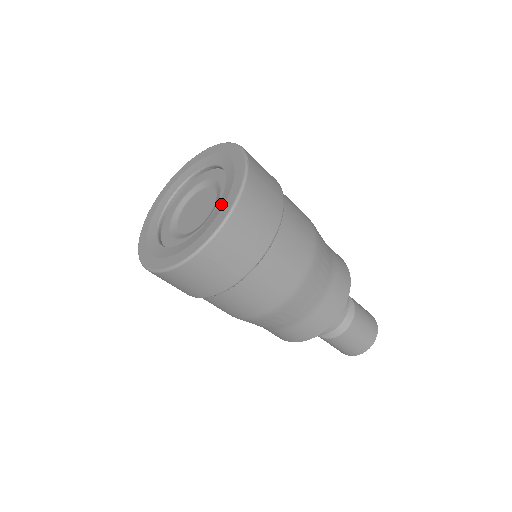
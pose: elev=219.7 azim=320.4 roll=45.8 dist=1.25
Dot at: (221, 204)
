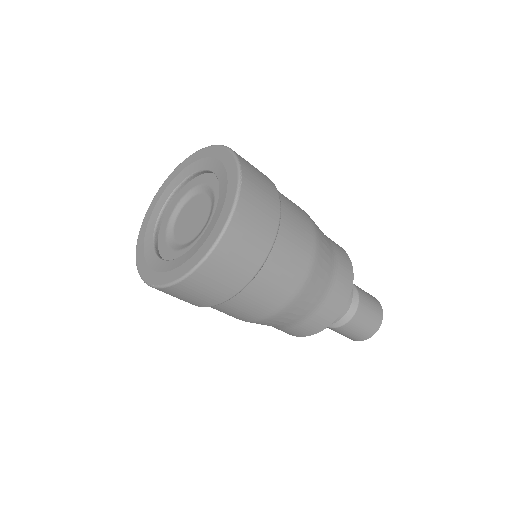
Dot at: (203, 238)
